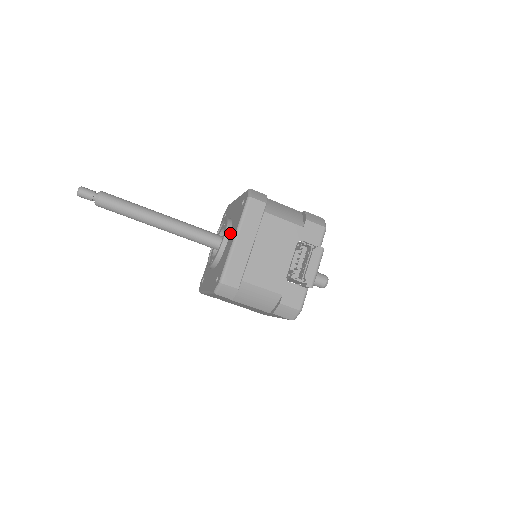
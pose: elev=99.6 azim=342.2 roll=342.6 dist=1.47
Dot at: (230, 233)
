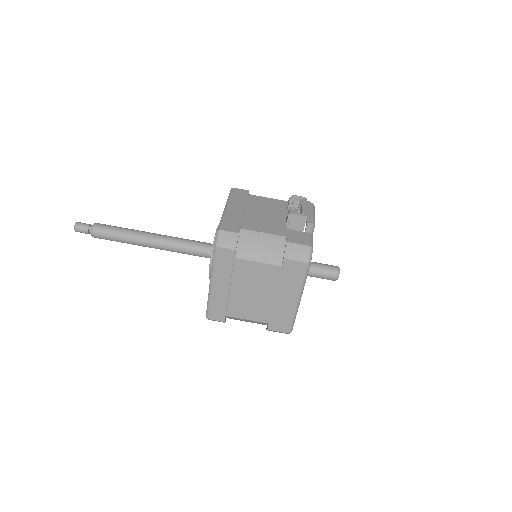
Dot at: occluded
